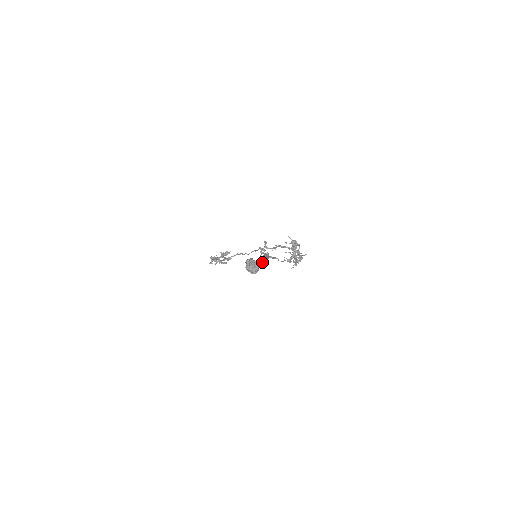
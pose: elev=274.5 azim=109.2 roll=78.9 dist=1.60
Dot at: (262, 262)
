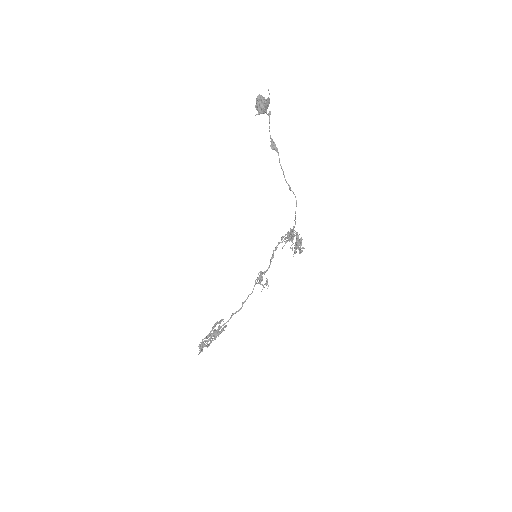
Dot at: (268, 97)
